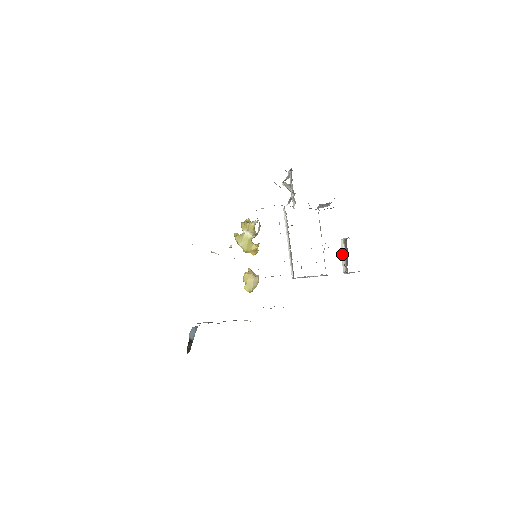
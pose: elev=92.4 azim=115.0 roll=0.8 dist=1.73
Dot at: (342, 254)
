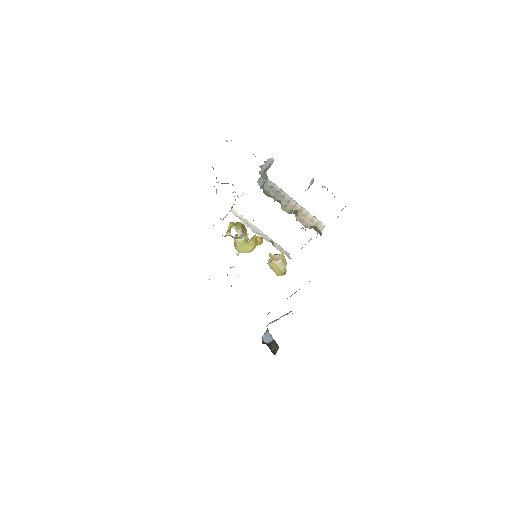
Dot at: occluded
